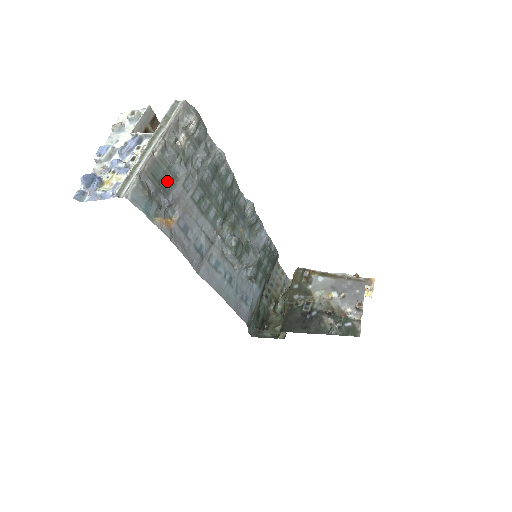
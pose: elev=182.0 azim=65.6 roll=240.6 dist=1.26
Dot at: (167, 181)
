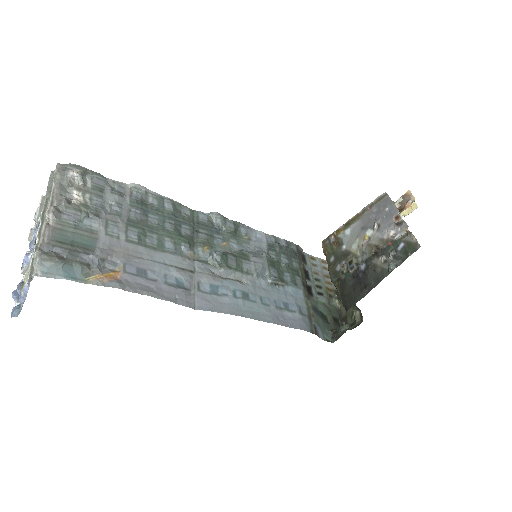
Dot at: (83, 240)
